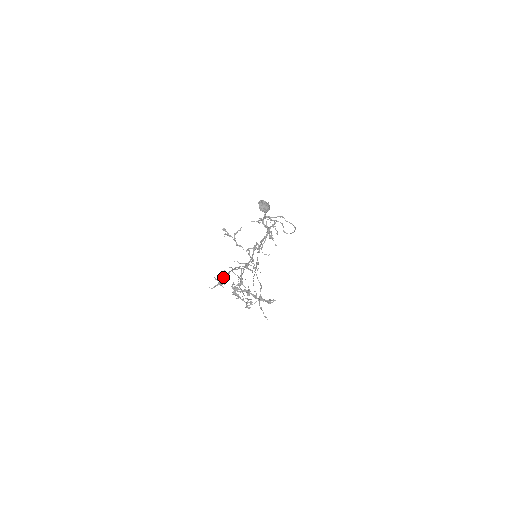
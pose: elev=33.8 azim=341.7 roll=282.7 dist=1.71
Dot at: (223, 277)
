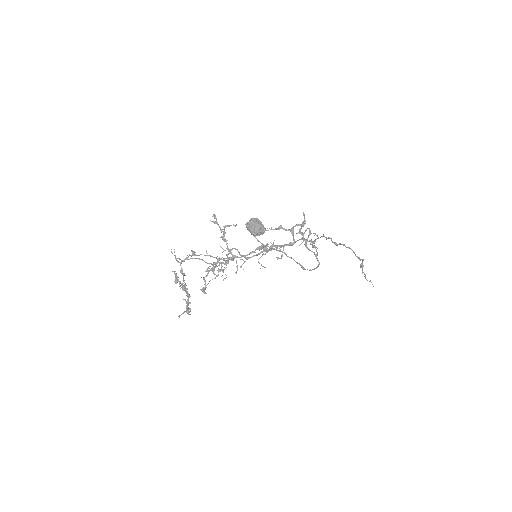
Dot at: (189, 255)
